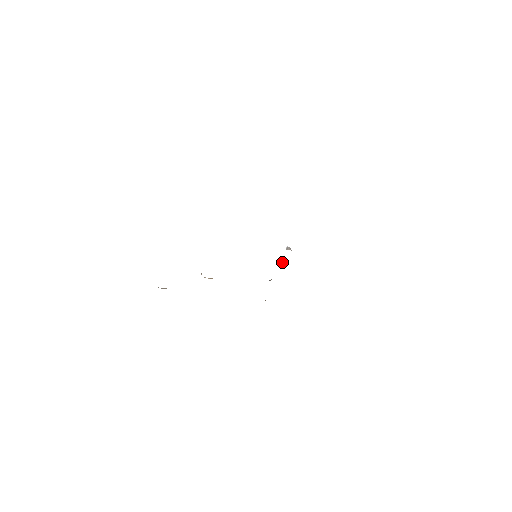
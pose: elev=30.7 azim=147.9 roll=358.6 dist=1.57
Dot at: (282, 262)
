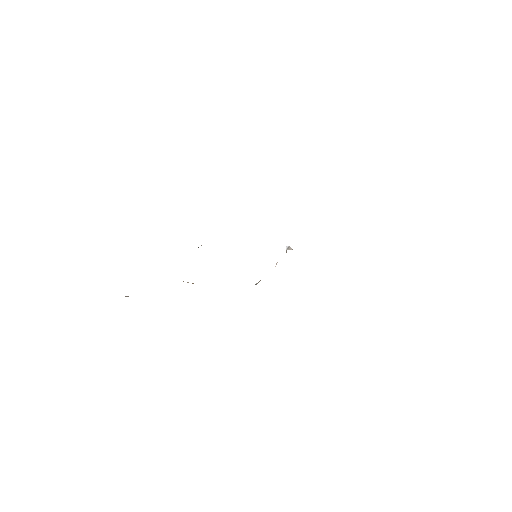
Dot at: occluded
